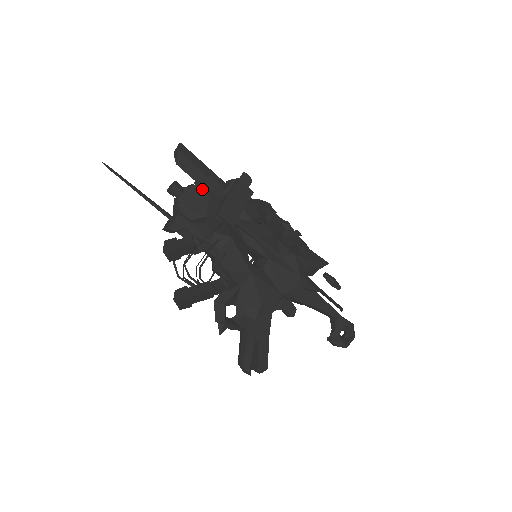
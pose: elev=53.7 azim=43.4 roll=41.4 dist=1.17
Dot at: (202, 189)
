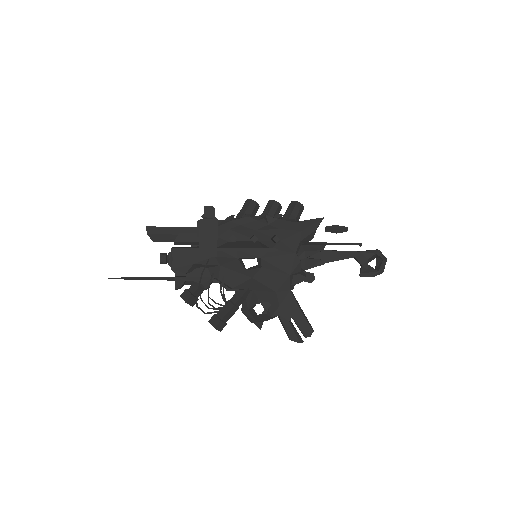
Dot at: (182, 244)
